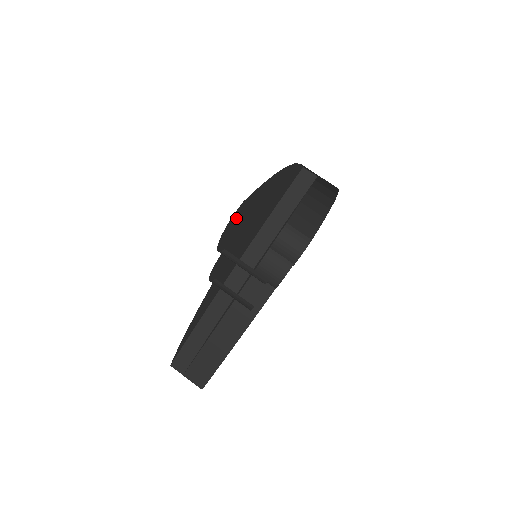
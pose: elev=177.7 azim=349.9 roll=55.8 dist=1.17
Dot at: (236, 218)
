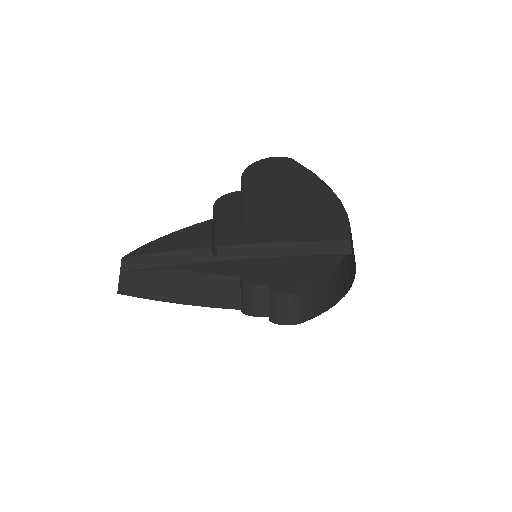
Dot at: (275, 168)
